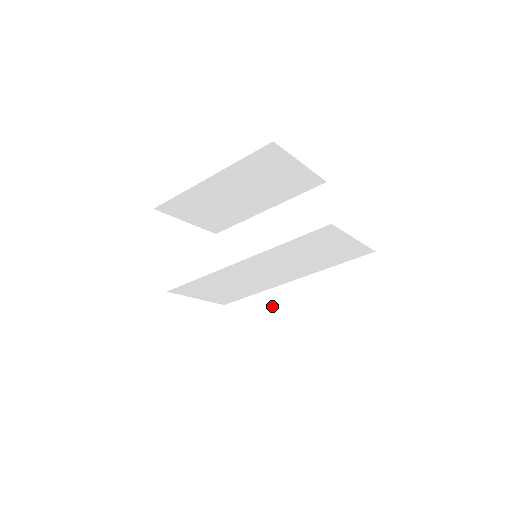
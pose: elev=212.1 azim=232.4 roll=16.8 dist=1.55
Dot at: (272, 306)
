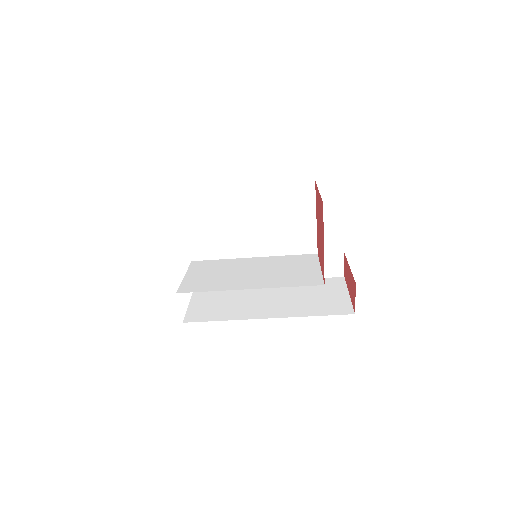
Dot at: occluded
